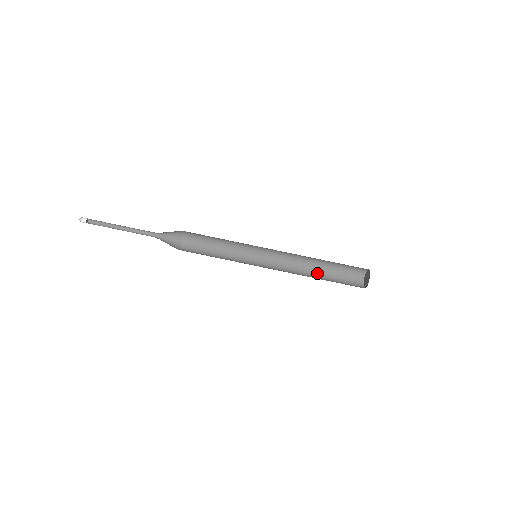
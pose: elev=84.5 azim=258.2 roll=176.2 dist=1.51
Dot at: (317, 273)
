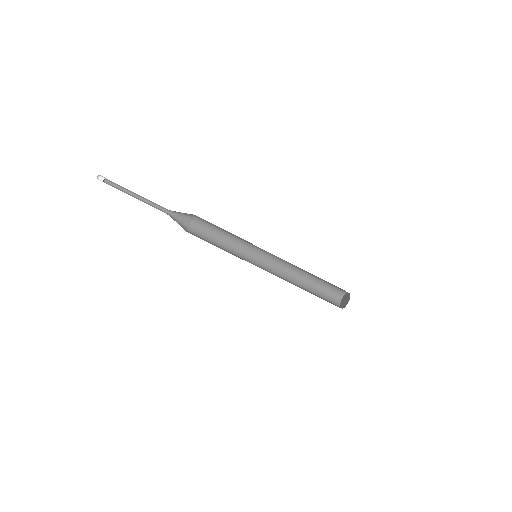
Dot at: (308, 276)
